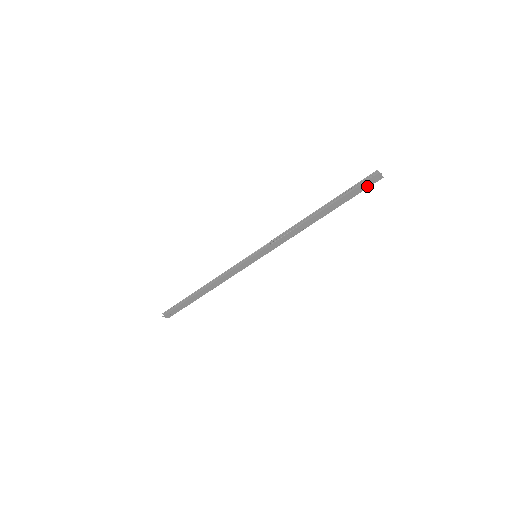
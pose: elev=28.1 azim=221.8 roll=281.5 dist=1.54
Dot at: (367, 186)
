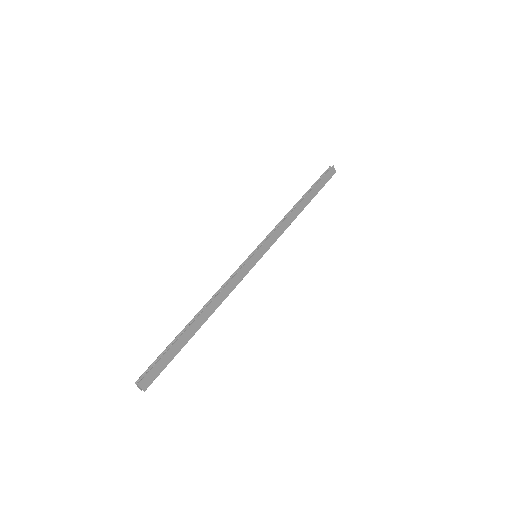
Dot at: (328, 178)
